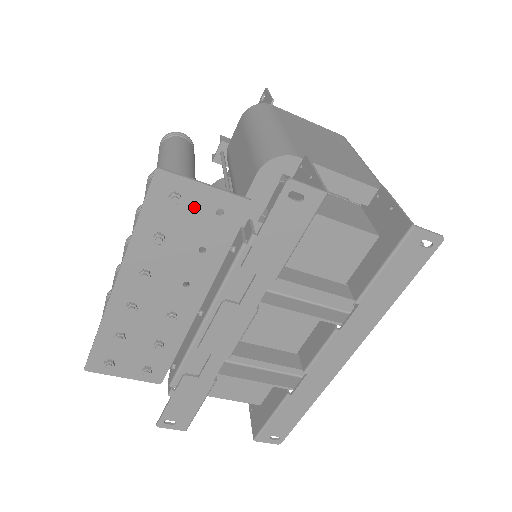
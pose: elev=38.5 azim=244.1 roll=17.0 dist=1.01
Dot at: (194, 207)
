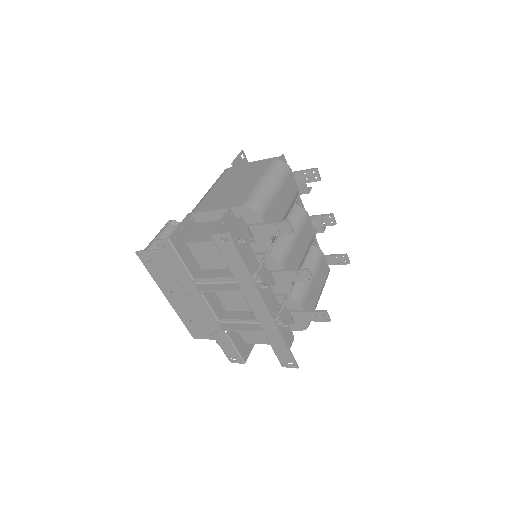
Dot at: (156, 260)
